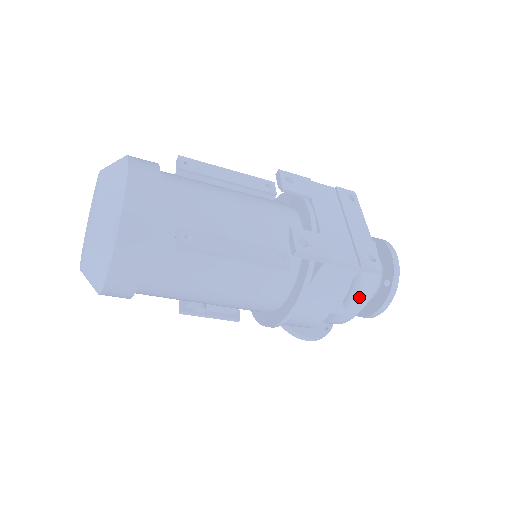
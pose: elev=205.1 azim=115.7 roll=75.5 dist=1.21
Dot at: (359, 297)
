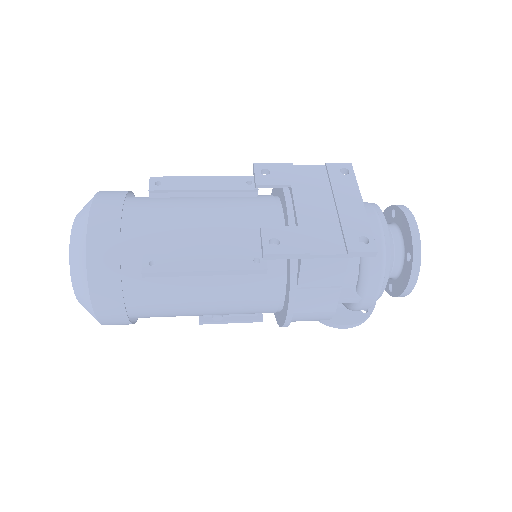
Dot at: (370, 281)
